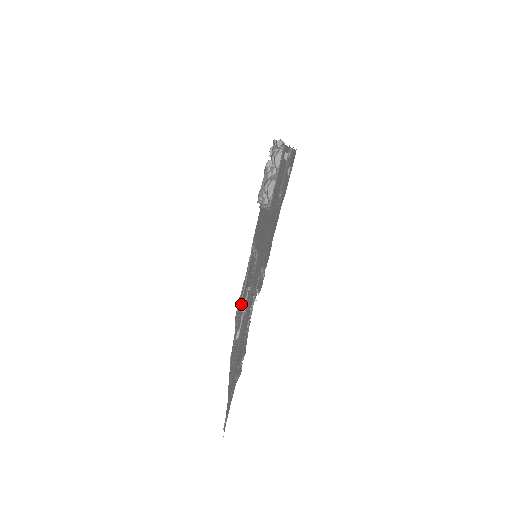
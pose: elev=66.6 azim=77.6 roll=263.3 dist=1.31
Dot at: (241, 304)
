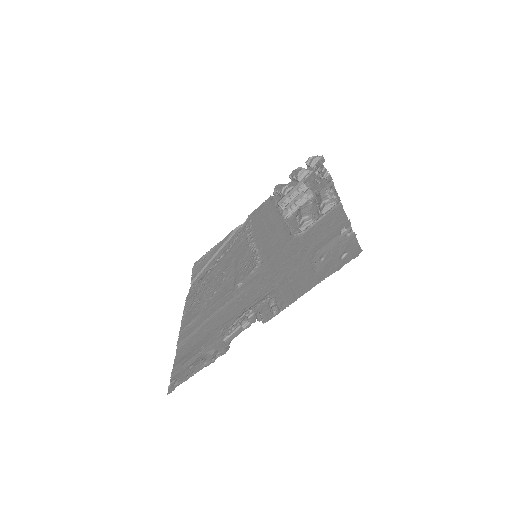
Dot at: (244, 321)
